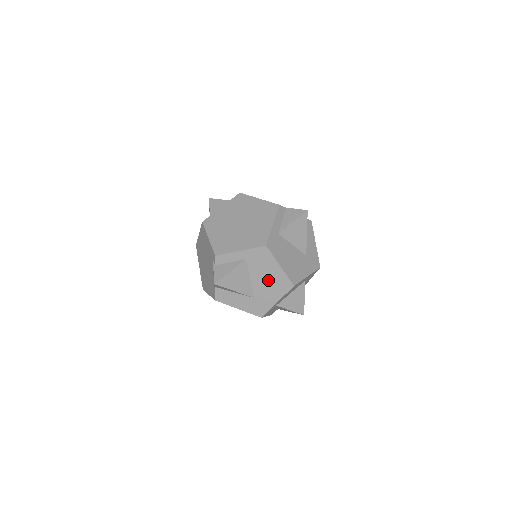
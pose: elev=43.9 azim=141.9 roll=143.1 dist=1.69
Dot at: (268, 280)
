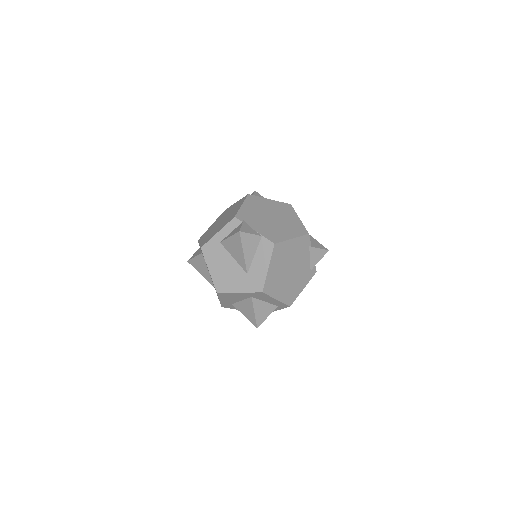
Dot at: (211, 278)
